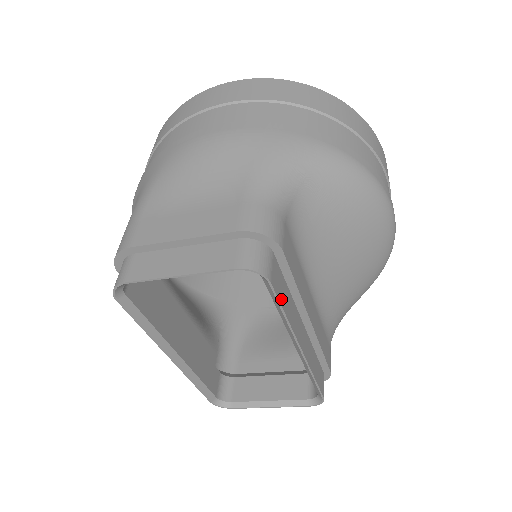
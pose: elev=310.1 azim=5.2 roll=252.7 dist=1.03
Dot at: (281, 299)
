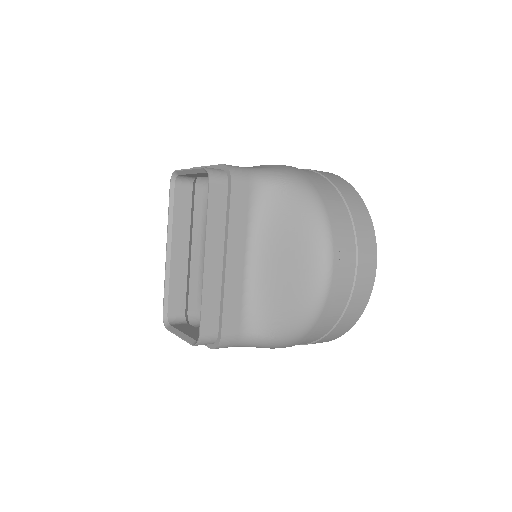
Dot at: (211, 204)
